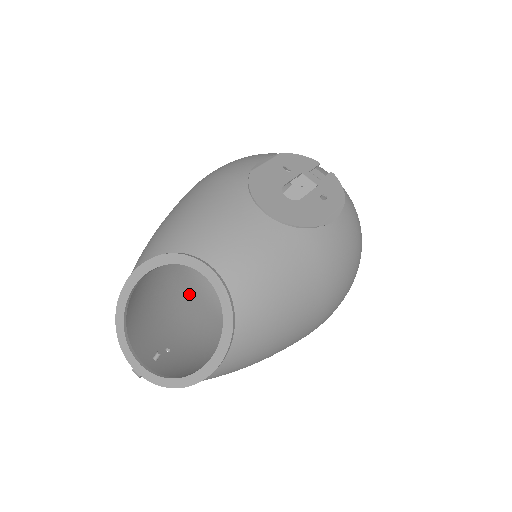
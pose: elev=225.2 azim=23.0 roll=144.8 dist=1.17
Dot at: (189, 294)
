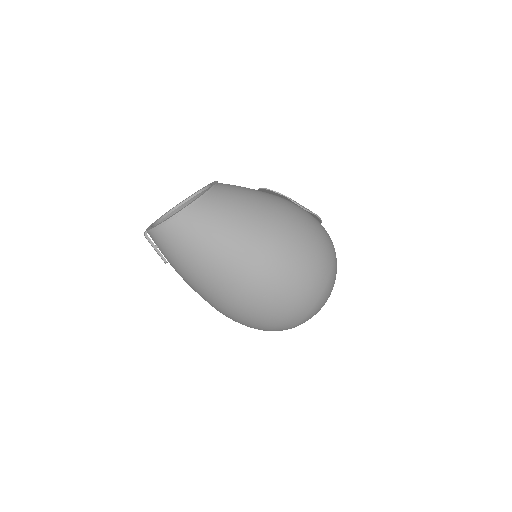
Dot at: occluded
